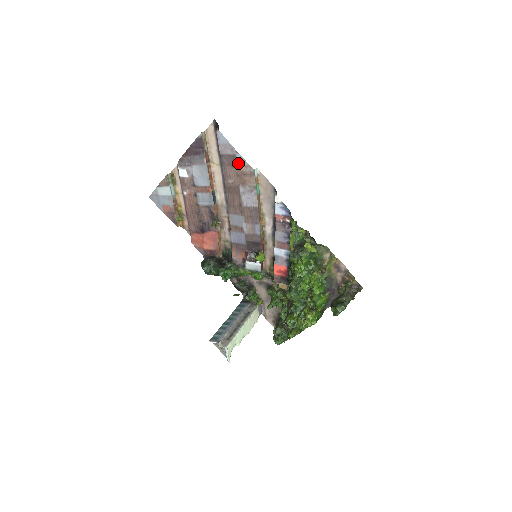
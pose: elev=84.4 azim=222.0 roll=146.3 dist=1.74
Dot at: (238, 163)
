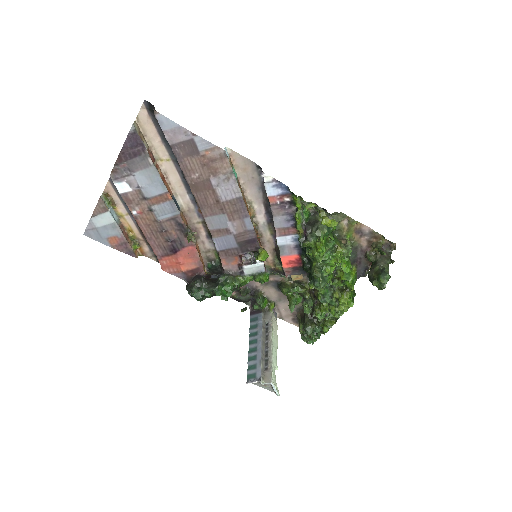
Dot at: (199, 149)
